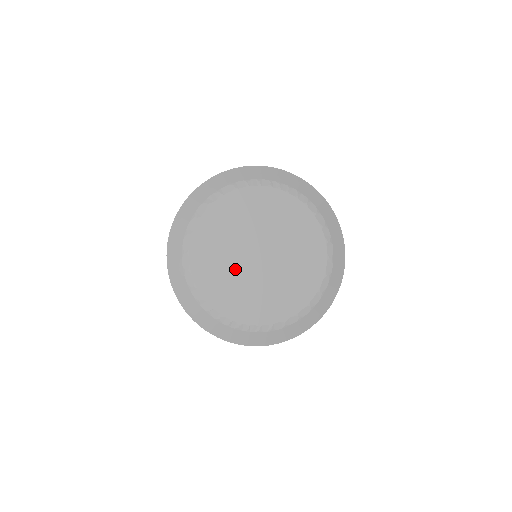
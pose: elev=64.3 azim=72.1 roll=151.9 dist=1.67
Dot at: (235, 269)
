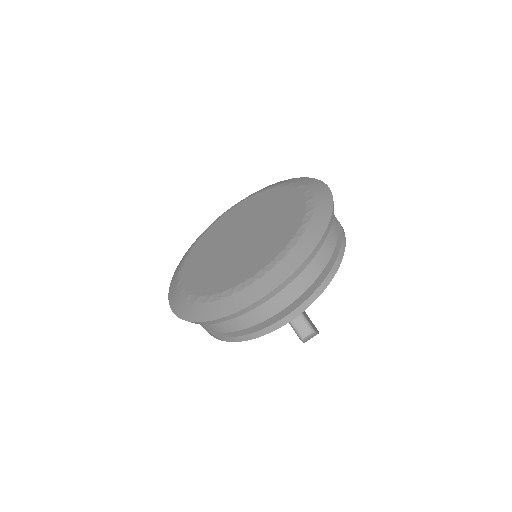
Dot at: (226, 260)
